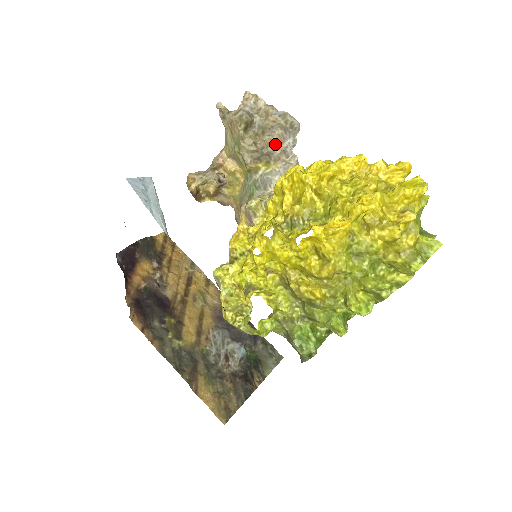
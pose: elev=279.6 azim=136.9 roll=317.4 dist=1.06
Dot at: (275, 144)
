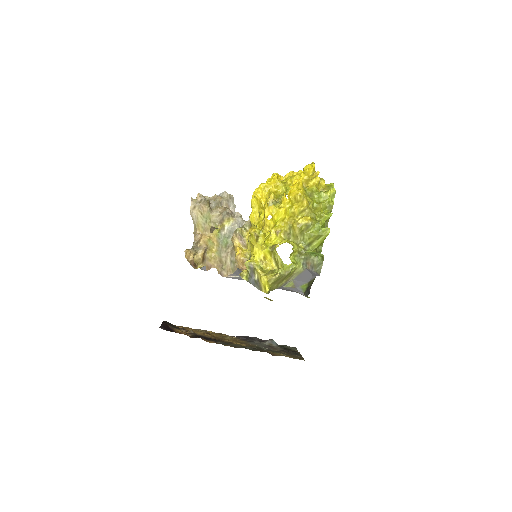
Dot at: (227, 208)
